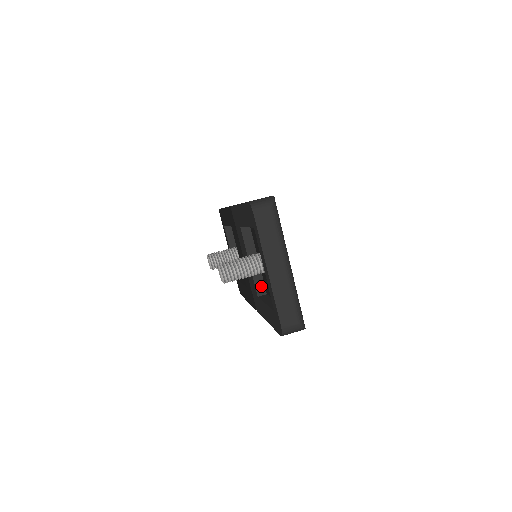
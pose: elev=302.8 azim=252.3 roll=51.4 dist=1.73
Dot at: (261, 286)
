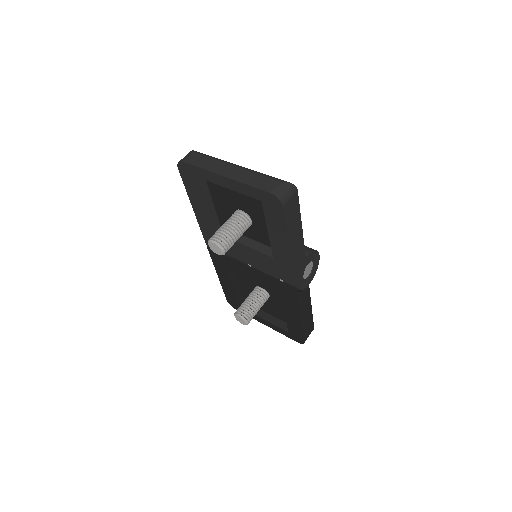
Dot at: (268, 250)
